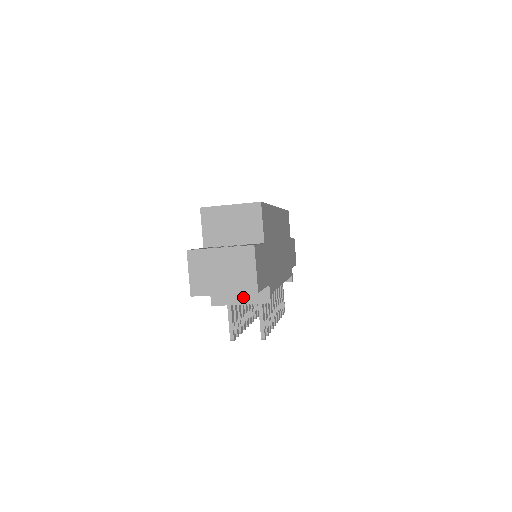
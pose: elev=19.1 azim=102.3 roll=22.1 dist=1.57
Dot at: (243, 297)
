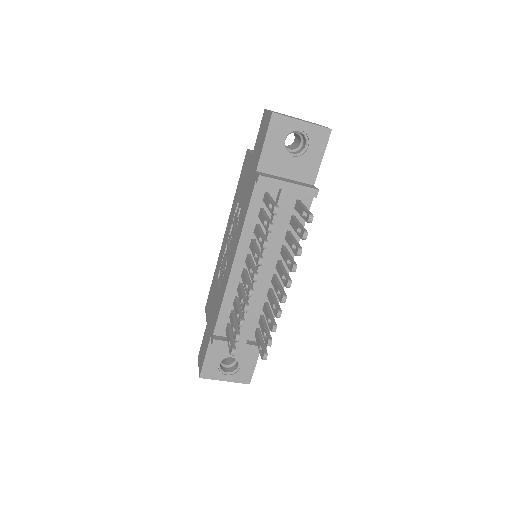
Dot at: (291, 181)
